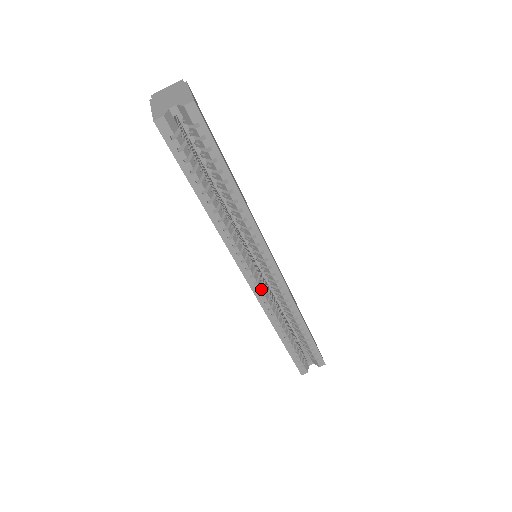
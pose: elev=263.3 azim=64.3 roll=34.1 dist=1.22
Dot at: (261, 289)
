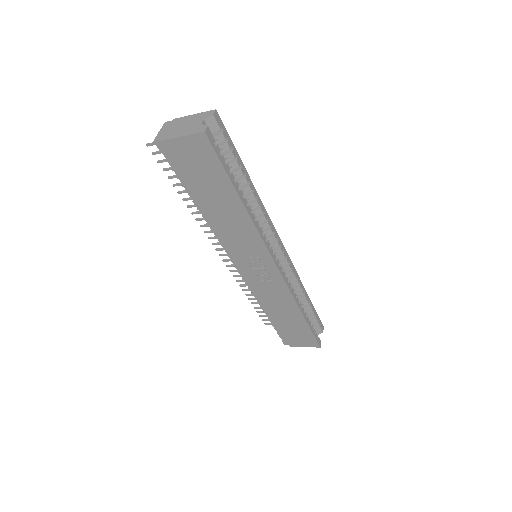
Dot at: (283, 270)
